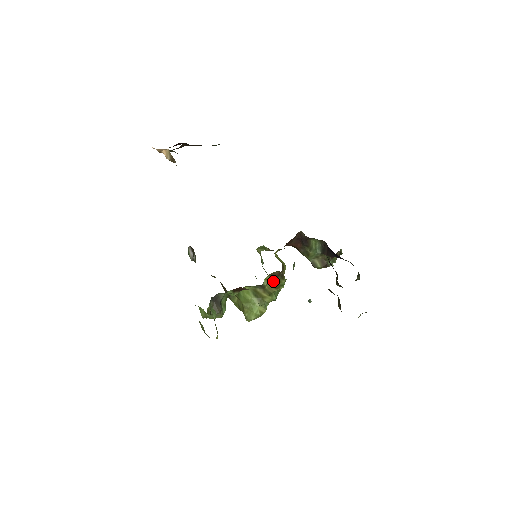
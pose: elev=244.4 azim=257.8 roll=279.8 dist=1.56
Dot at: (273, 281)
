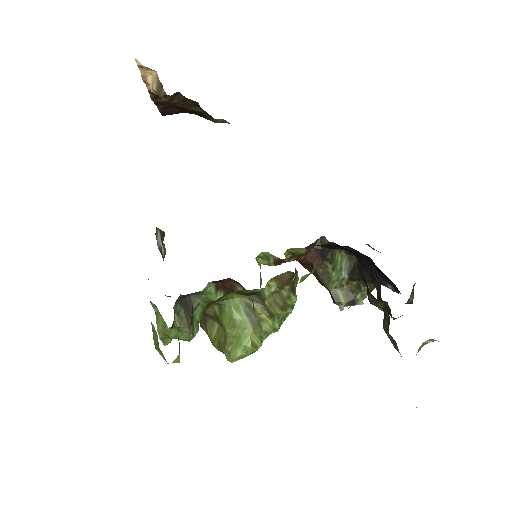
Dot at: (278, 295)
